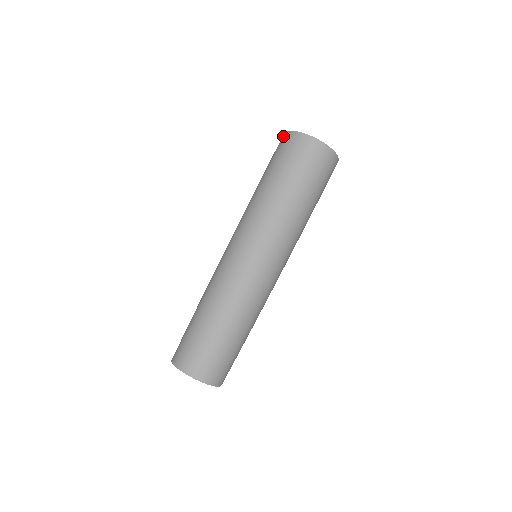
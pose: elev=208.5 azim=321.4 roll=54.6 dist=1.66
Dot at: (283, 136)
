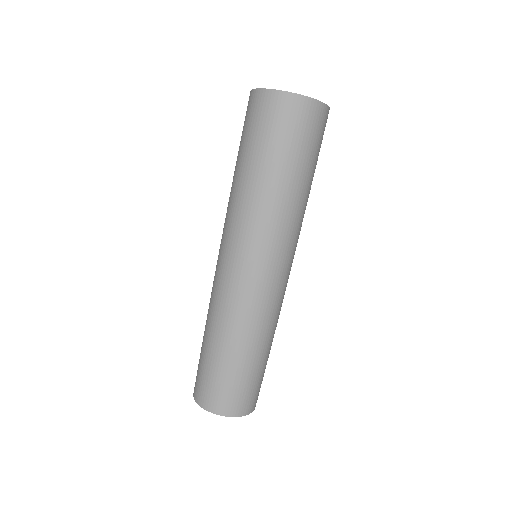
Dot at: occluded
